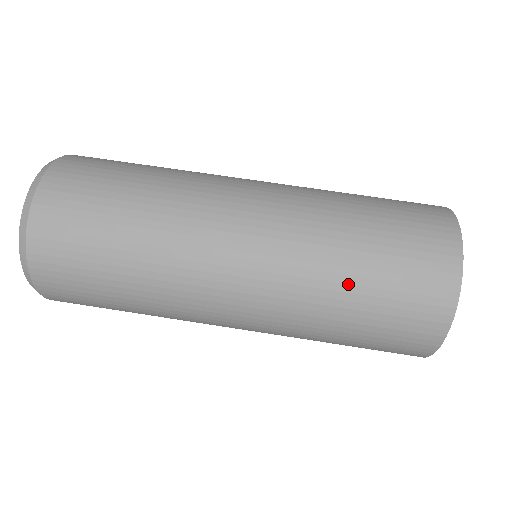
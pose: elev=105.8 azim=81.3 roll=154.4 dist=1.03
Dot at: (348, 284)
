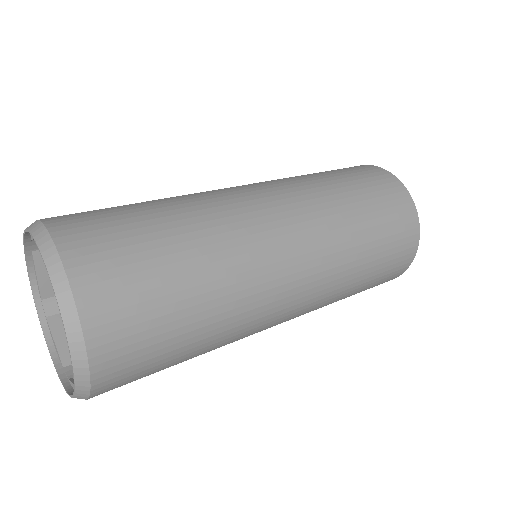
Dot at: (316, 175)
